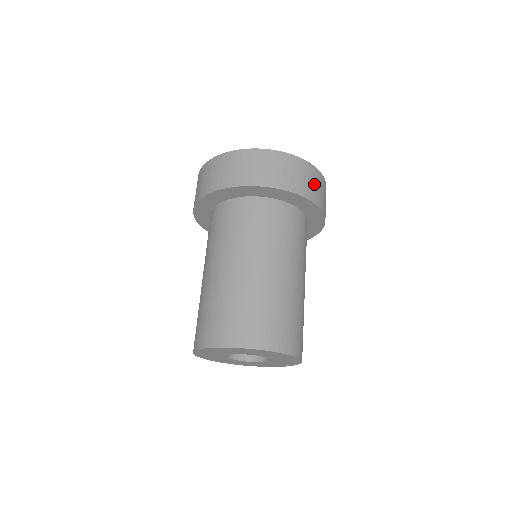
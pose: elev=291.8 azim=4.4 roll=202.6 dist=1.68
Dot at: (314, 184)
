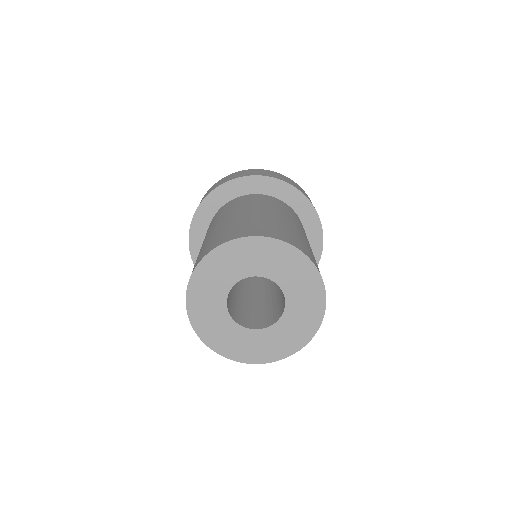
Dot at: occluded
